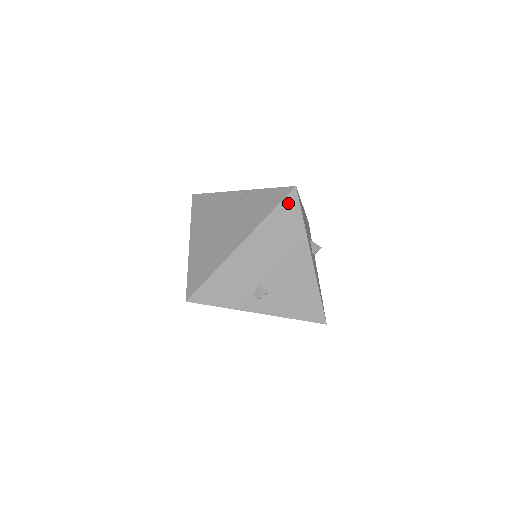
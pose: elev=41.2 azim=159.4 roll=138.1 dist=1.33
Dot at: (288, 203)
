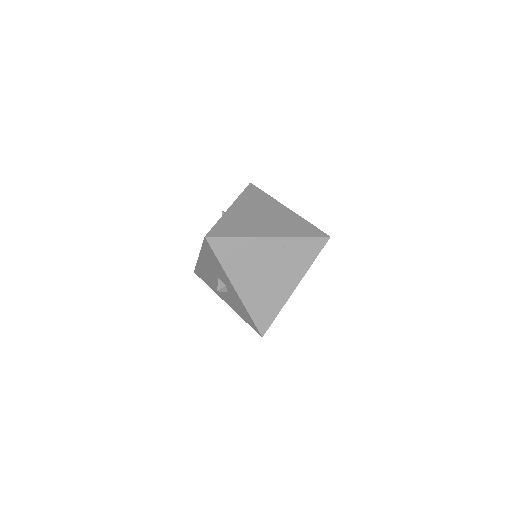
Dot at: (322, 247)
